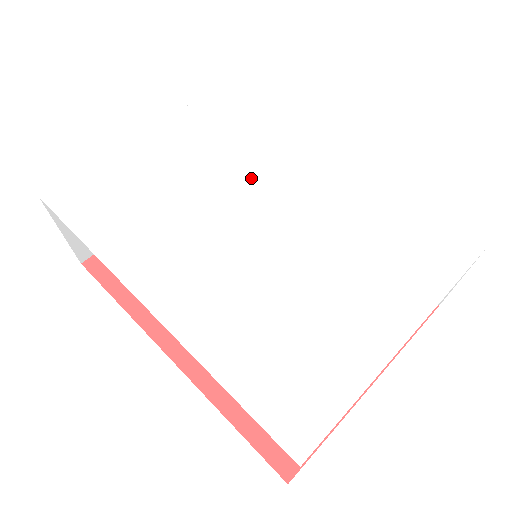
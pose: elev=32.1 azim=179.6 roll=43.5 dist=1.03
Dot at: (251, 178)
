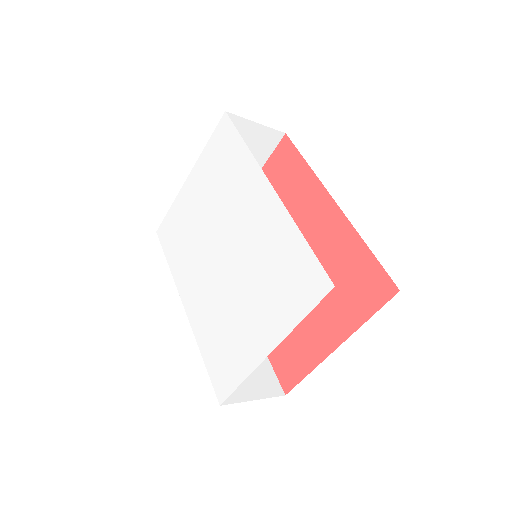
Dot at: (224, 215)
